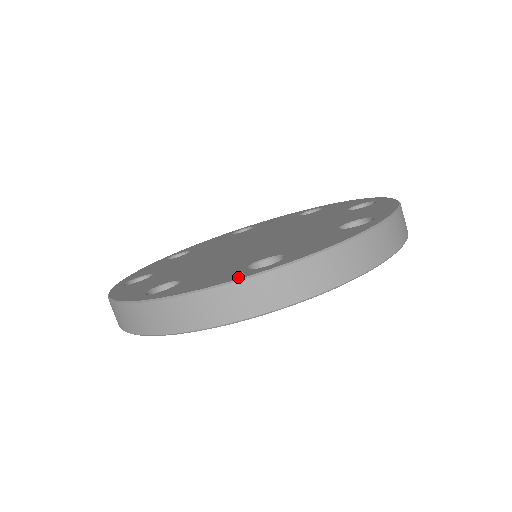
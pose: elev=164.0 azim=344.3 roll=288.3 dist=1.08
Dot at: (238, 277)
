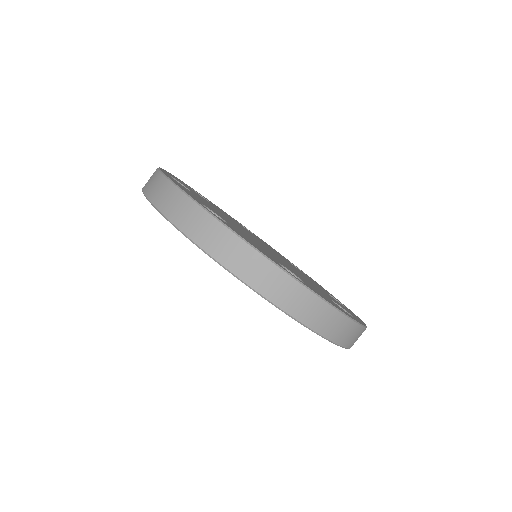
Dot at: occluded
